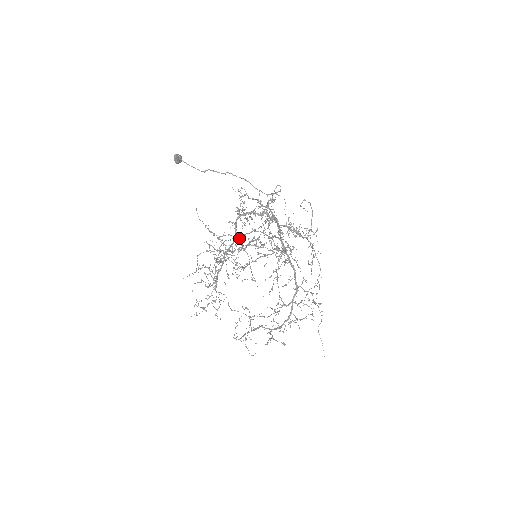
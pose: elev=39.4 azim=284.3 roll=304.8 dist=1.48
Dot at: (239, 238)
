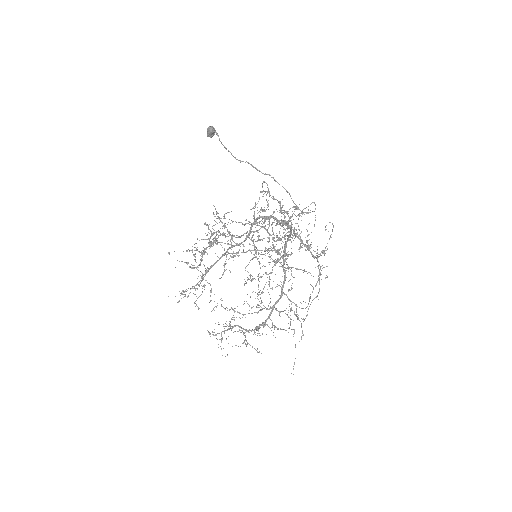
Dot at: (252, 241)
